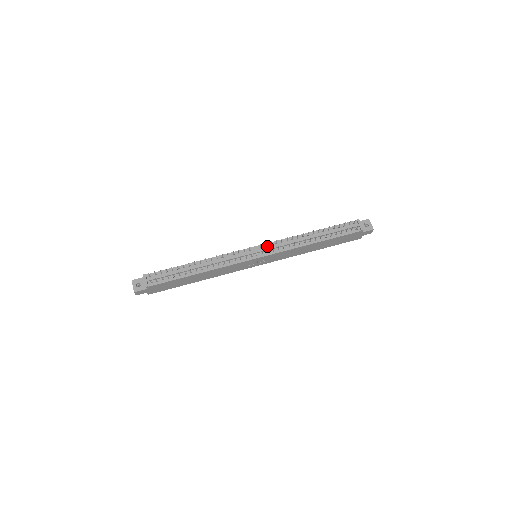
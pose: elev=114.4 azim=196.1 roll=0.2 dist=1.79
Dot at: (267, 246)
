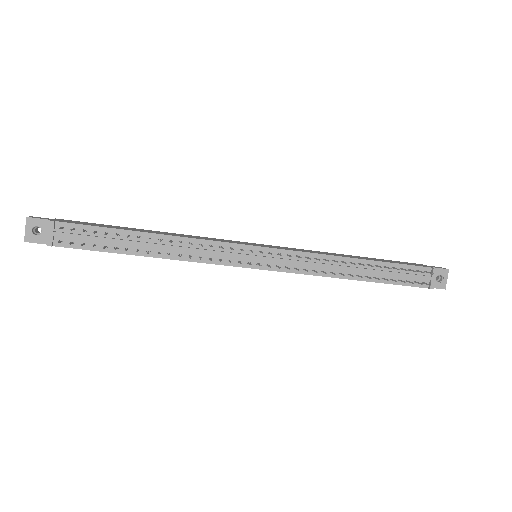
Dot at: (281, 254)
